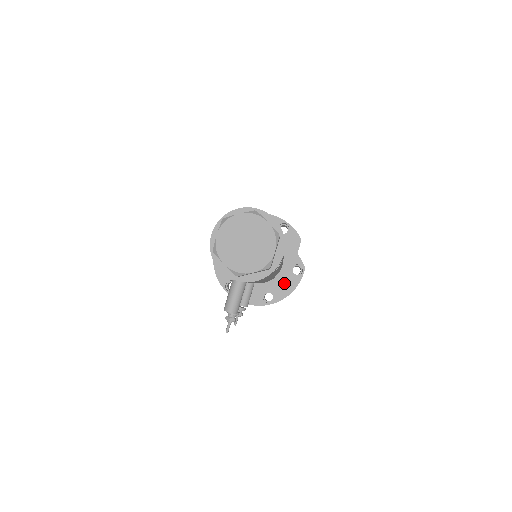
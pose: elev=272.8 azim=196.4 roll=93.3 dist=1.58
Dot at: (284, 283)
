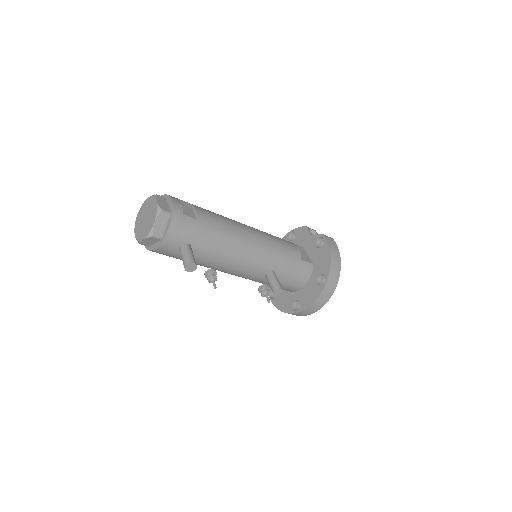
Dot at: (321, 259)
